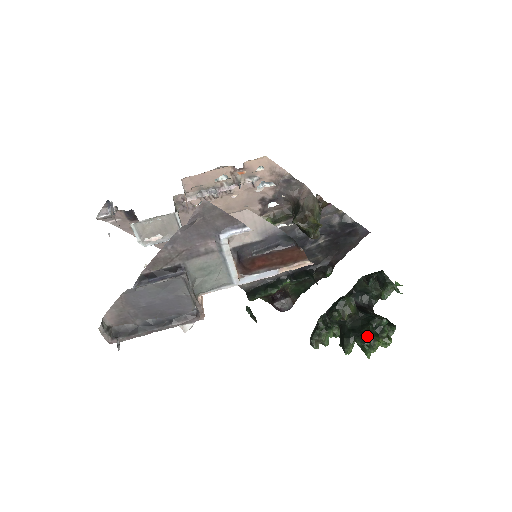
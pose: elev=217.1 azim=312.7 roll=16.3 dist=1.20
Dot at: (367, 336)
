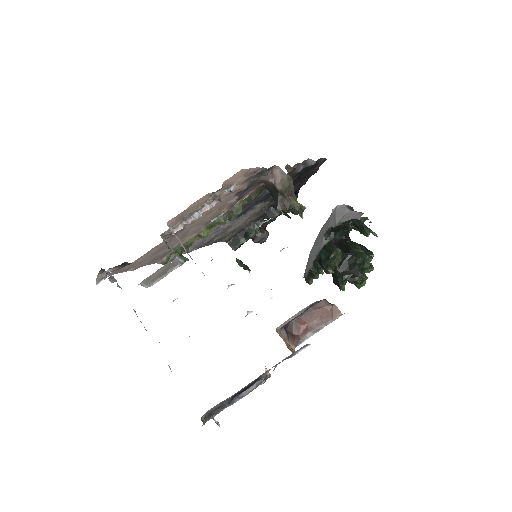
Dot at: (357, 277)
